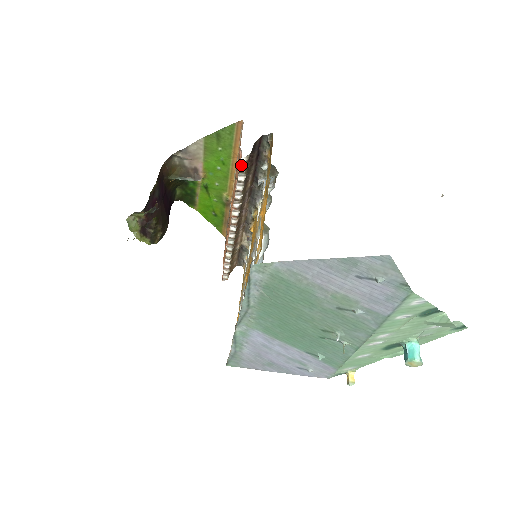
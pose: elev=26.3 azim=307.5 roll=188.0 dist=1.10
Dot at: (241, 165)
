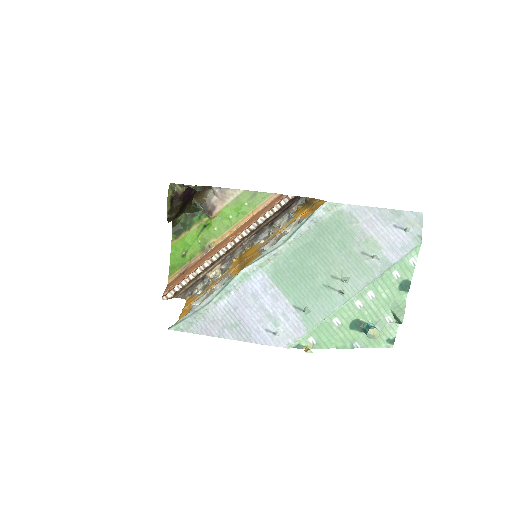
Dot at: (284, 200)
